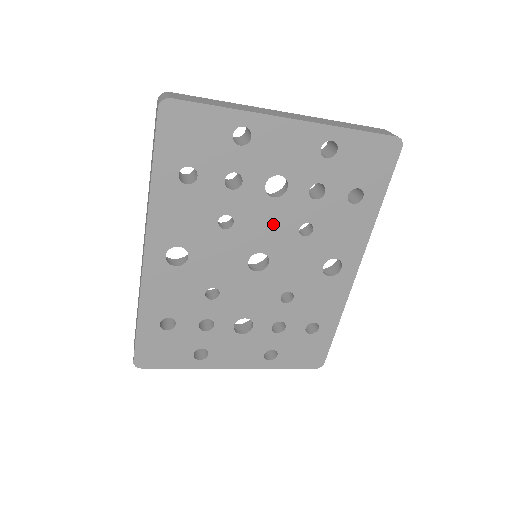
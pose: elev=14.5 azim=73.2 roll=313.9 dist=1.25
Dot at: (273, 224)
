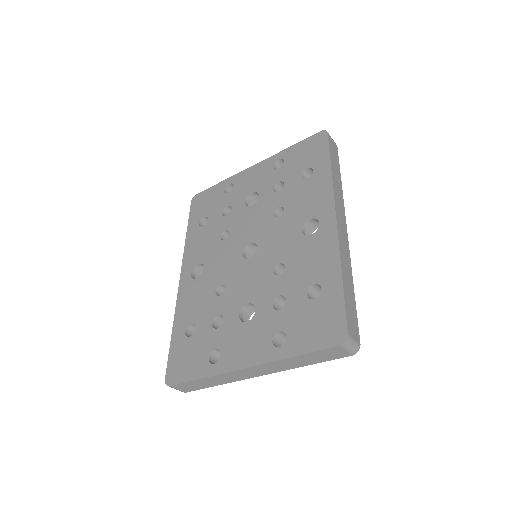
Dot at: (255, 221)
